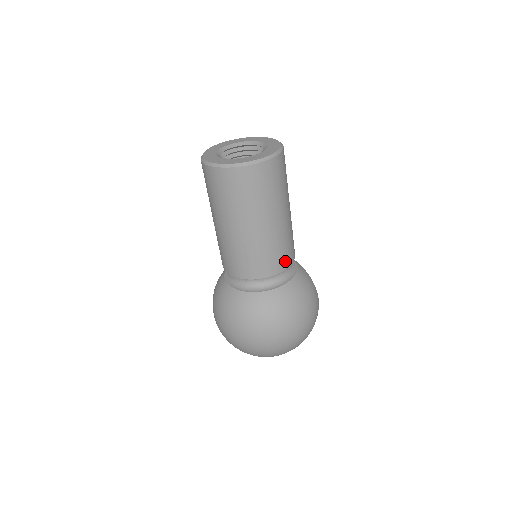
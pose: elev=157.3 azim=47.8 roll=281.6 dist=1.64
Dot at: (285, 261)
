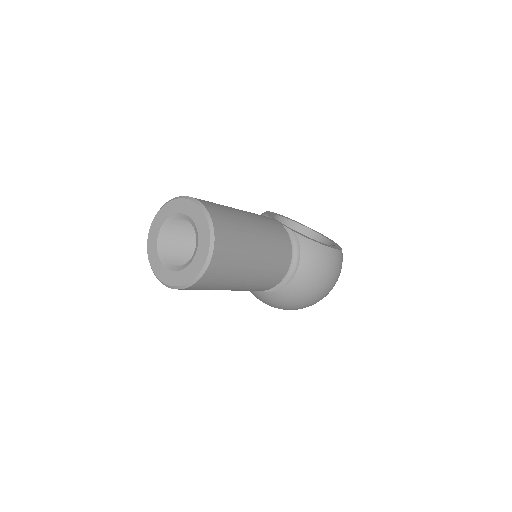
Dot at: (281, 272)
